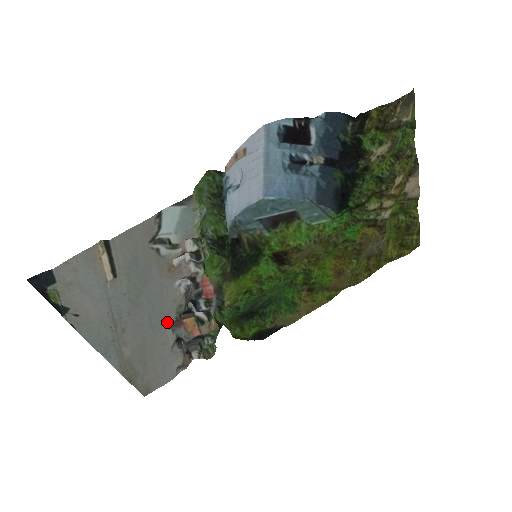
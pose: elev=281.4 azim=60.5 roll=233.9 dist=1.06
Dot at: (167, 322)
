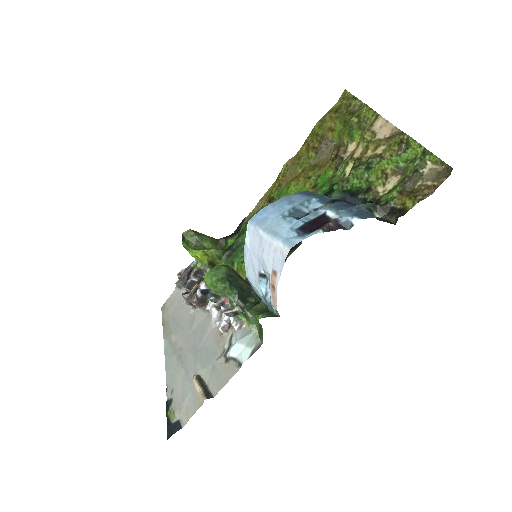
Dot at: (196, 315)
